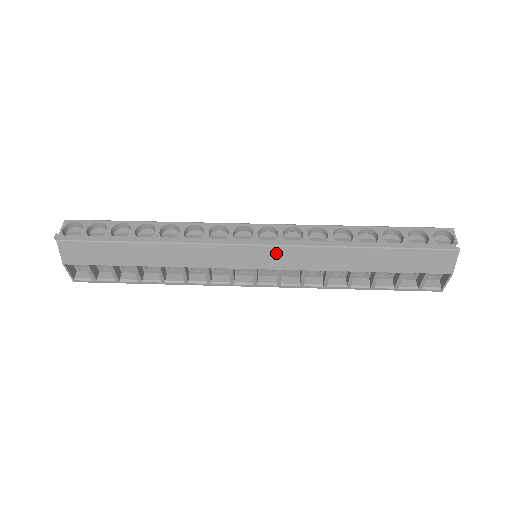
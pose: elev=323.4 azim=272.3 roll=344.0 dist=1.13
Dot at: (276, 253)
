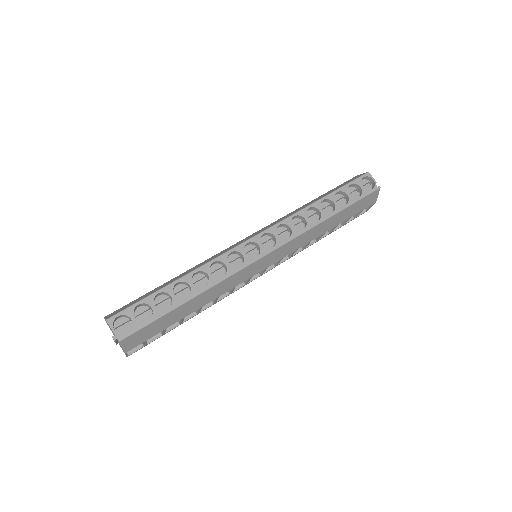
Dot at: (280, 251)
